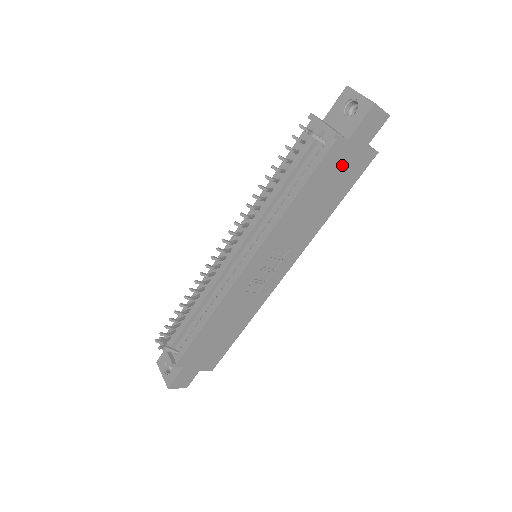
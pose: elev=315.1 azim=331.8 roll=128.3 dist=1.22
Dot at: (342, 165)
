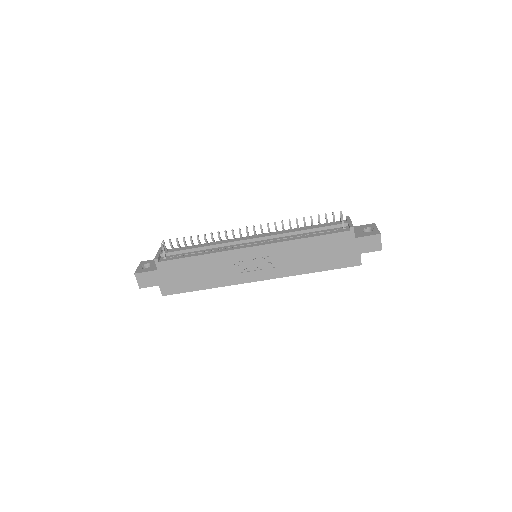
Dot at: (341, 249)
